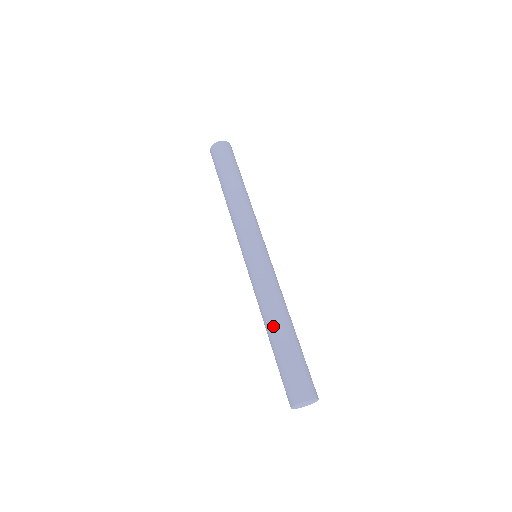
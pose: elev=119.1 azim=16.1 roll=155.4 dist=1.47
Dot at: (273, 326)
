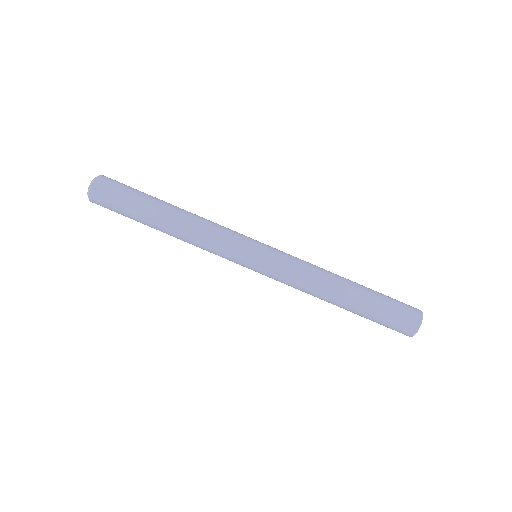
Dot at: (343, 294)
